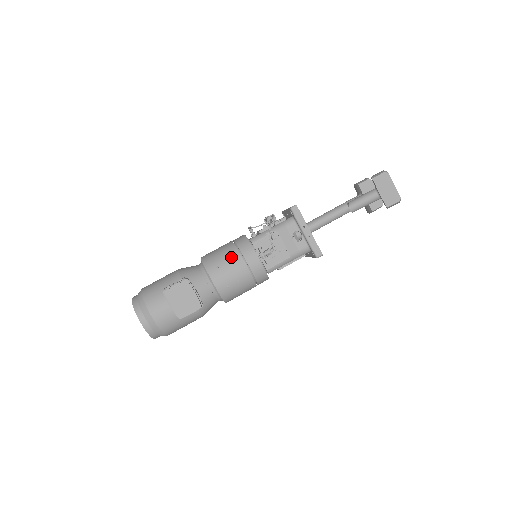
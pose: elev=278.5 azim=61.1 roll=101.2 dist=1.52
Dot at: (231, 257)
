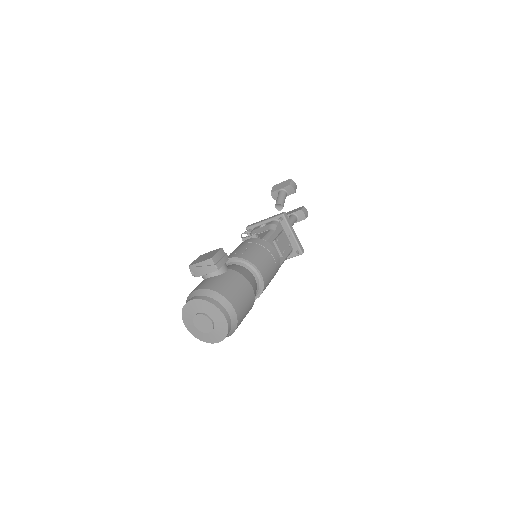
Dot at: occluded
